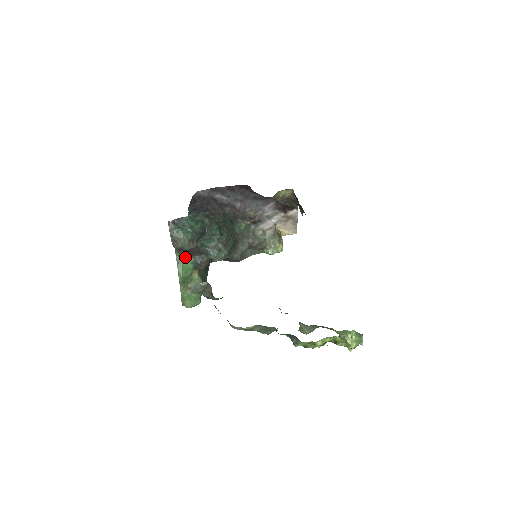
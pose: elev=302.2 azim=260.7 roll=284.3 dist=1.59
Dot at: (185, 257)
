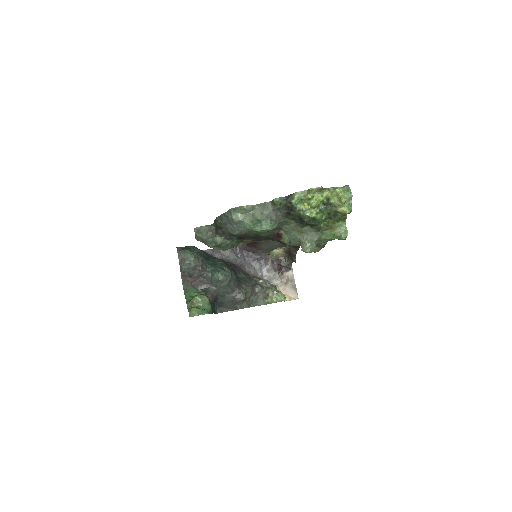
Dot at: (192, 288)
